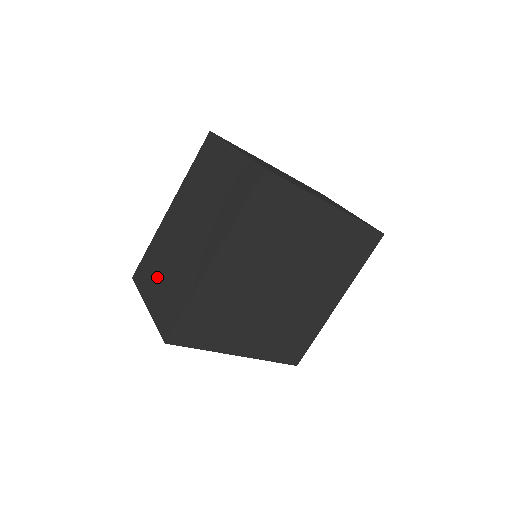
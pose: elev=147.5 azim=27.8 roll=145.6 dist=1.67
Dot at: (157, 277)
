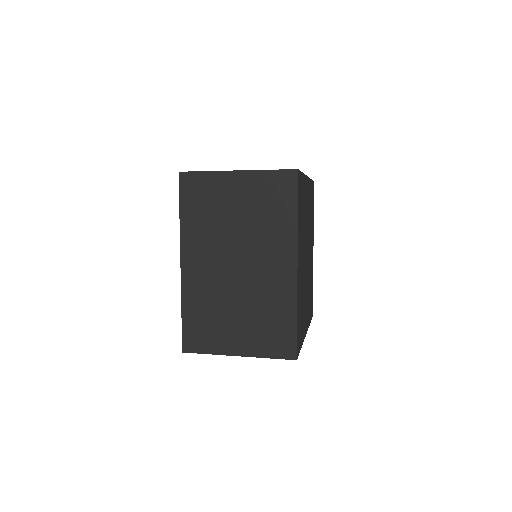
Dot at: (228, 325)
